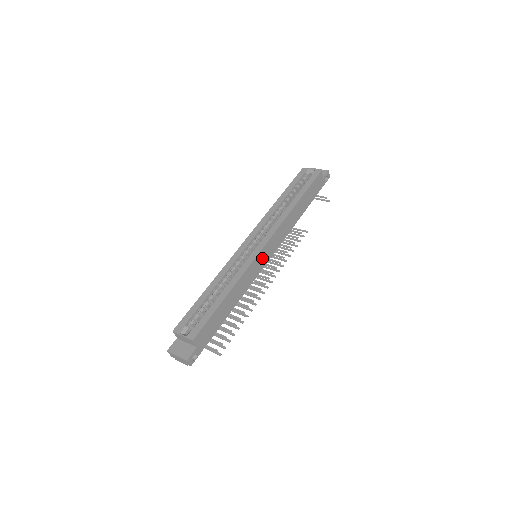
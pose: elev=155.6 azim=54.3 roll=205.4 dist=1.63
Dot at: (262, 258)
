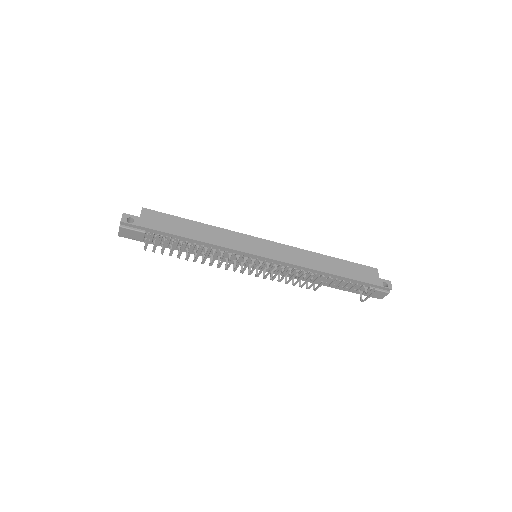
Dot at: (257, 246)
